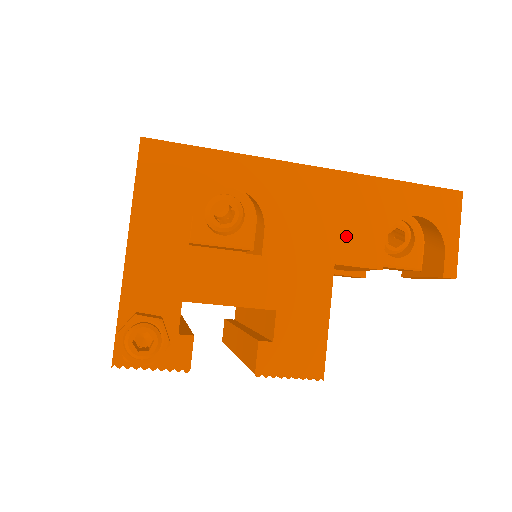
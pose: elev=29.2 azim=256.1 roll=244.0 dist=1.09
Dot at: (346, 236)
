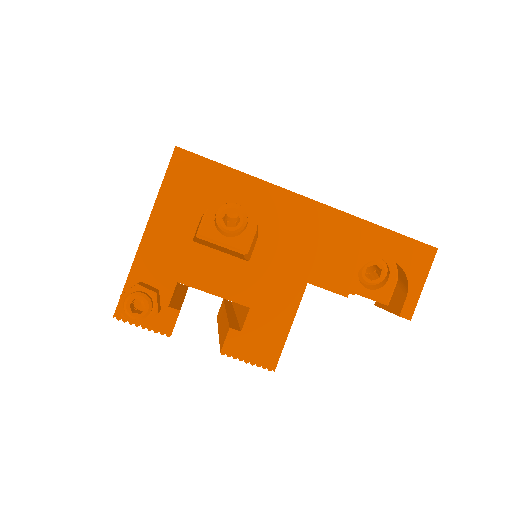
Dot at: (323, 262)
